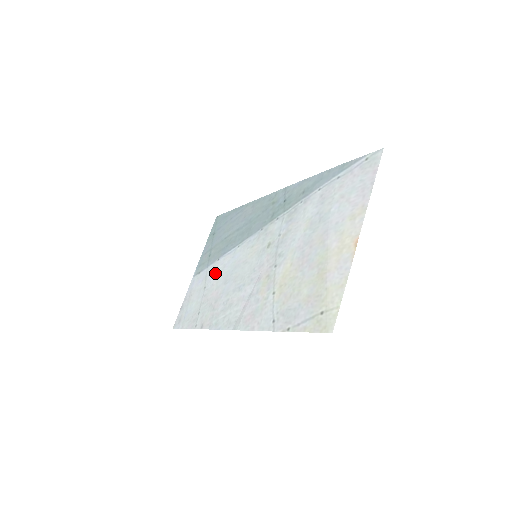
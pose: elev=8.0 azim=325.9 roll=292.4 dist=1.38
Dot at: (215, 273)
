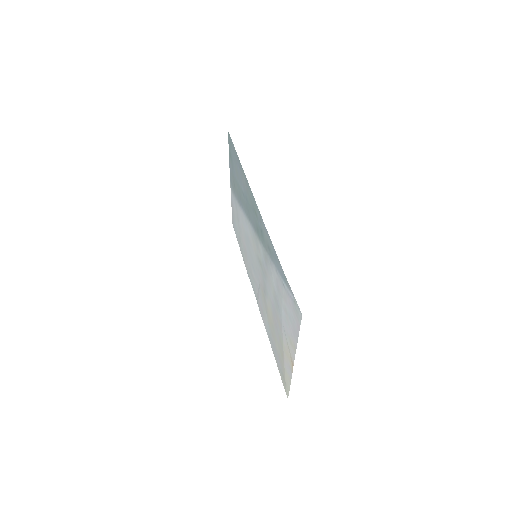
Dot at: (240, 218)
